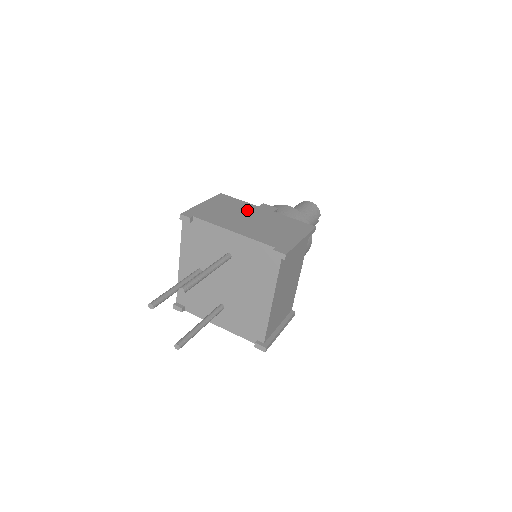
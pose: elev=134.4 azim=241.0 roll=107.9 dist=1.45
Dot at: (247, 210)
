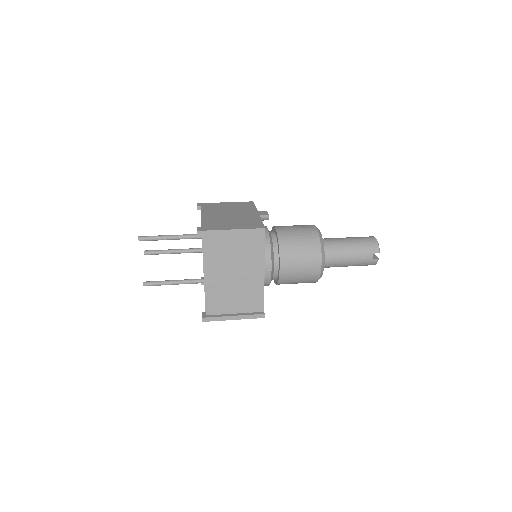
Dot at: (243, 211)
